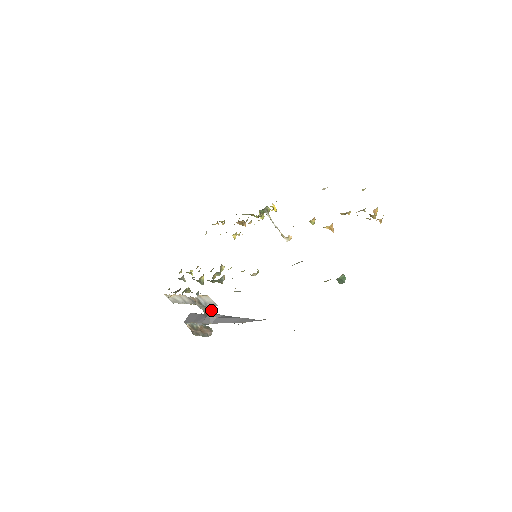
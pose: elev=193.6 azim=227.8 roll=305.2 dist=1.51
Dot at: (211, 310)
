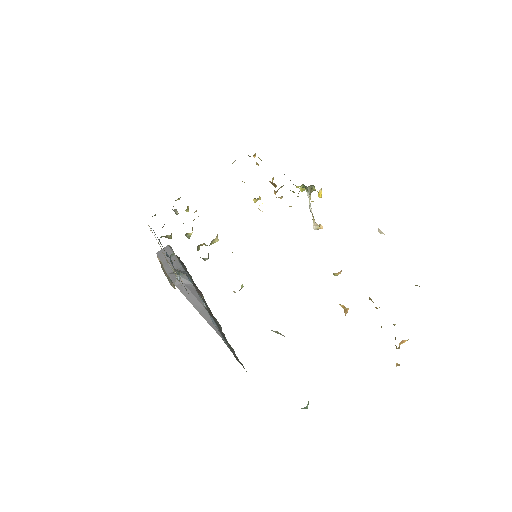
Dot at: (179, 278)
